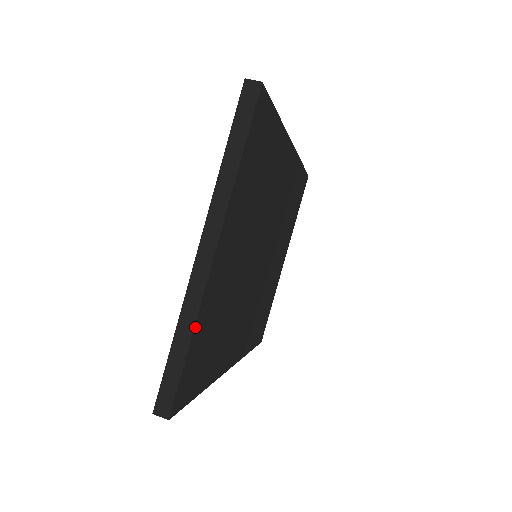
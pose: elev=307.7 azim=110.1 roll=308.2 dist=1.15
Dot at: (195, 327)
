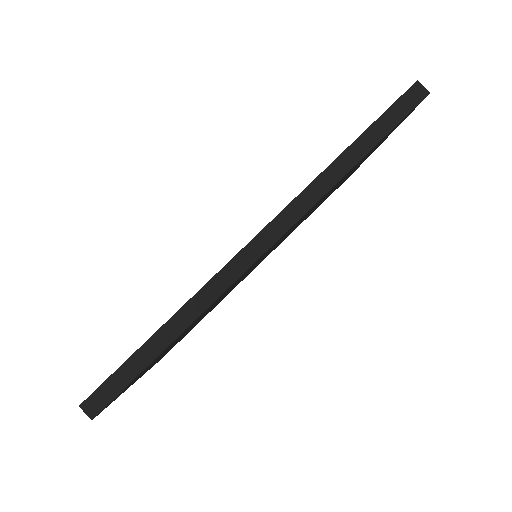
Dot at: (150, 368)
